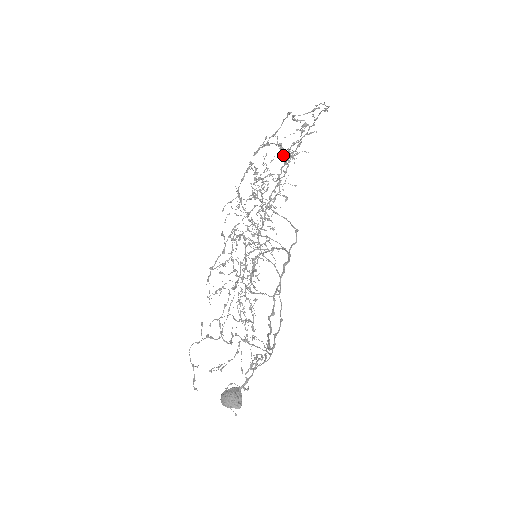
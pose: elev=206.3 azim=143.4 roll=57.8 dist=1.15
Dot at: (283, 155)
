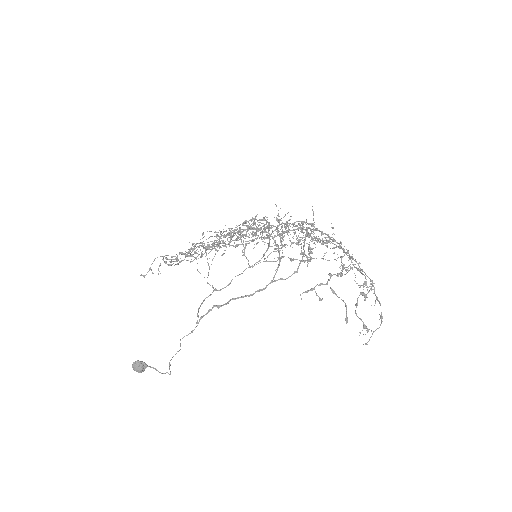
Dot at: (342, 263)
